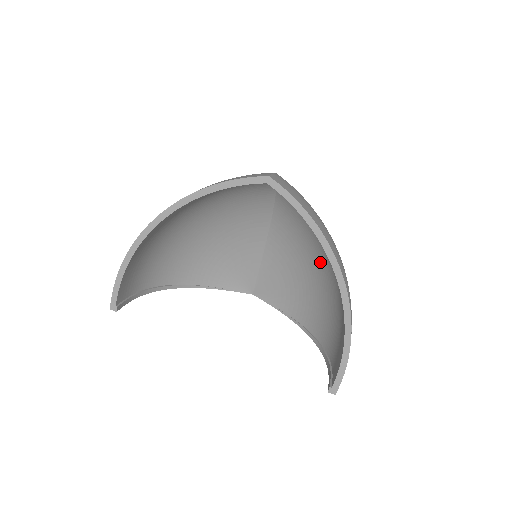
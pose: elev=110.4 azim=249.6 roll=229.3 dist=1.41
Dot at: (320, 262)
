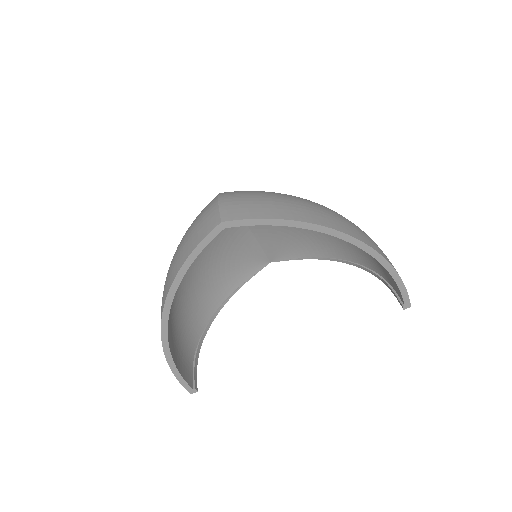
Dot at: occluded
